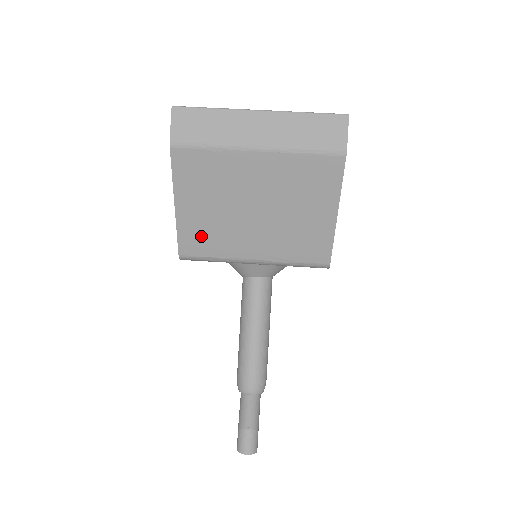
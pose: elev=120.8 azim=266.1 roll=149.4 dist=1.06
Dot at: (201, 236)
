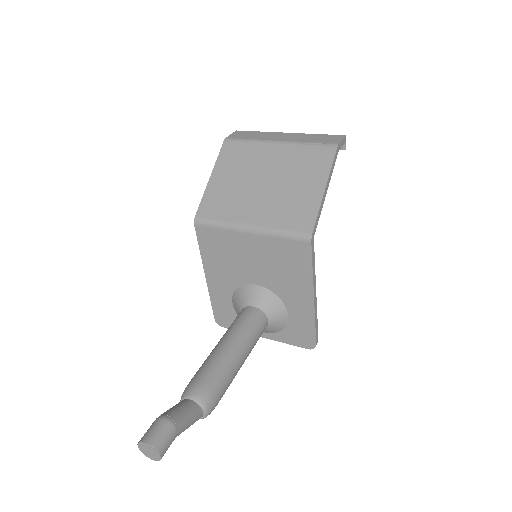
Dot at: (218, 202)
